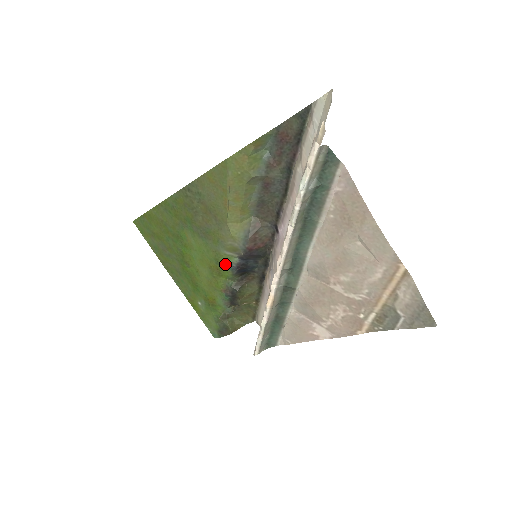
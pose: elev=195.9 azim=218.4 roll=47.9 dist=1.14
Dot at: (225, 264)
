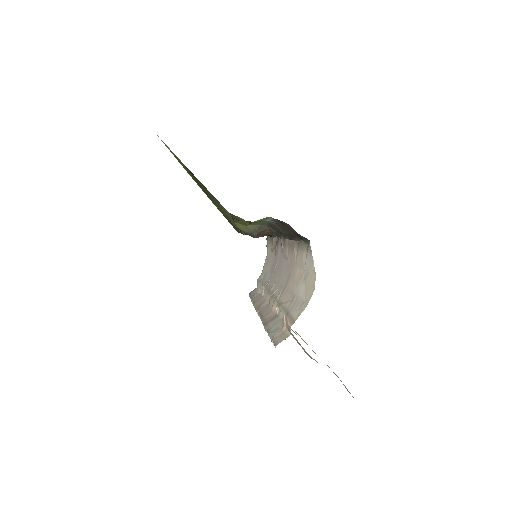
Dot at: occluded
